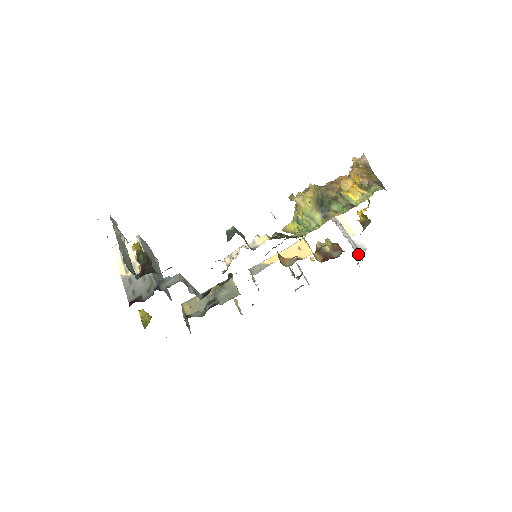
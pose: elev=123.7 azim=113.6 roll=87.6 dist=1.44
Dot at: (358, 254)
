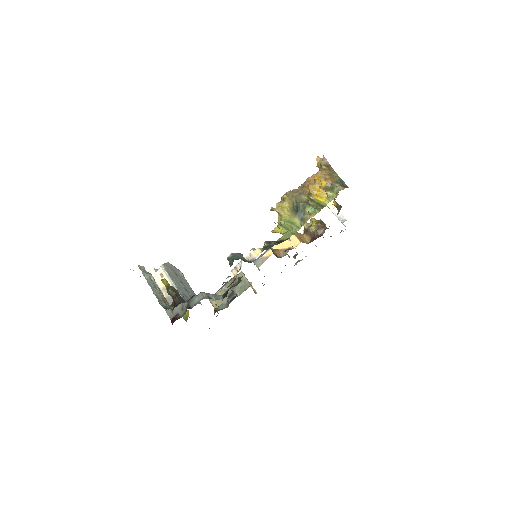
Dot at: occluded
